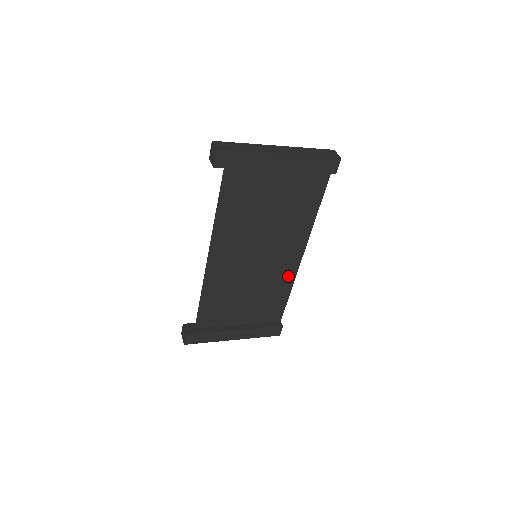
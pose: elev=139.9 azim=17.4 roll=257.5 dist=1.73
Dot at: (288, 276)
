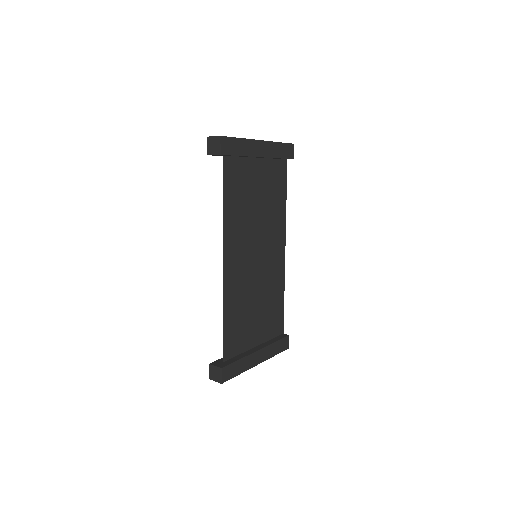
Dot at: (280, 276)
